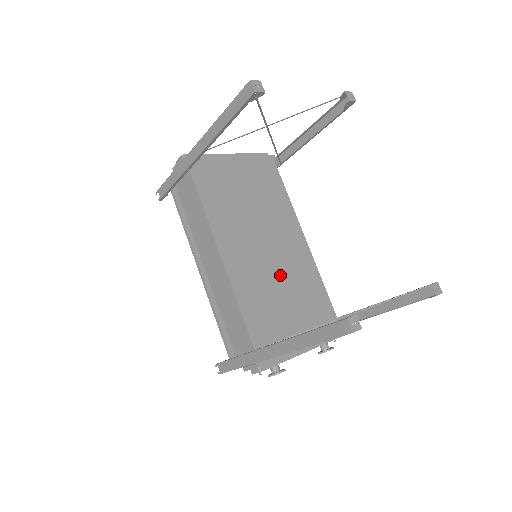
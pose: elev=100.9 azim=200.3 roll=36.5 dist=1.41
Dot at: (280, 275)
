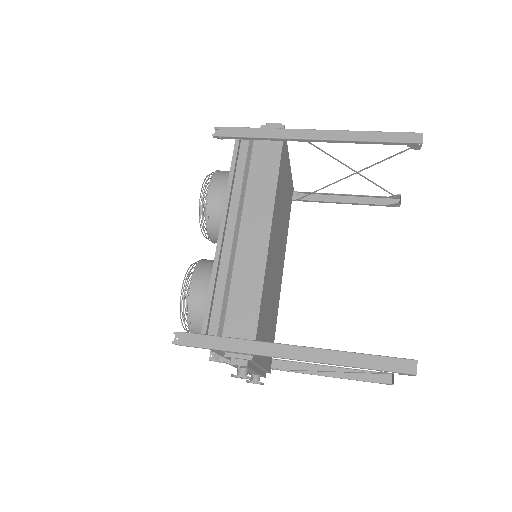
Dot at: (274, 288)
